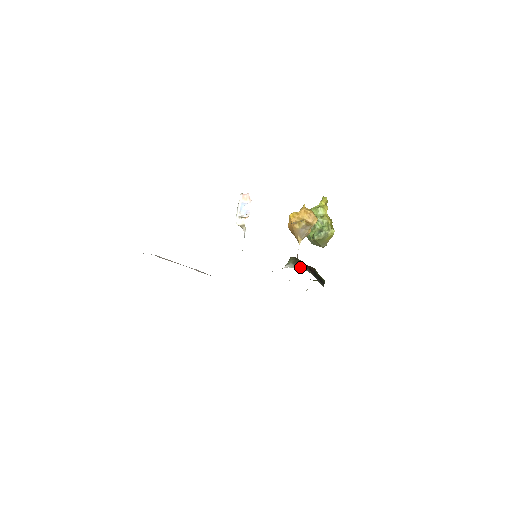
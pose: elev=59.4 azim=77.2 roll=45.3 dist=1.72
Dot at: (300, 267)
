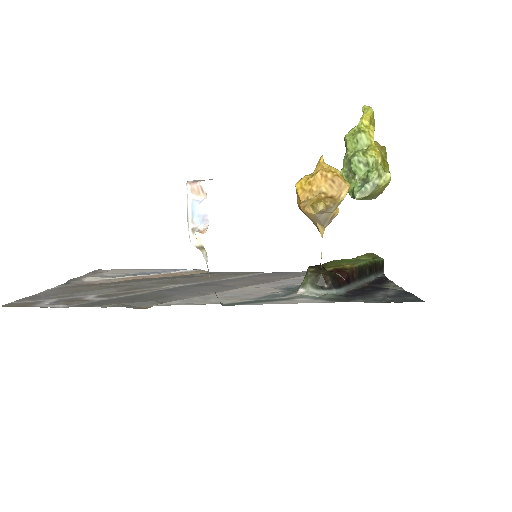
Dot at: (325, 291)
